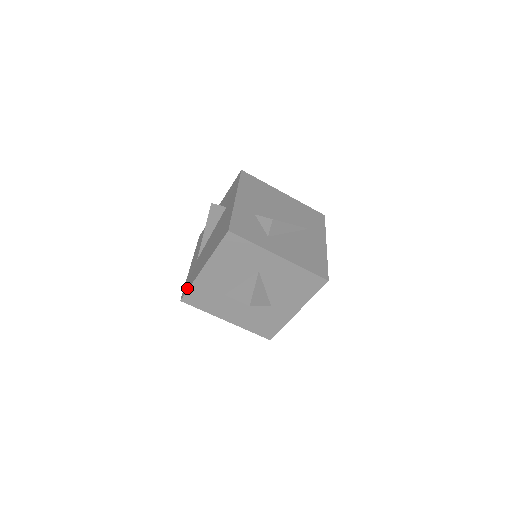
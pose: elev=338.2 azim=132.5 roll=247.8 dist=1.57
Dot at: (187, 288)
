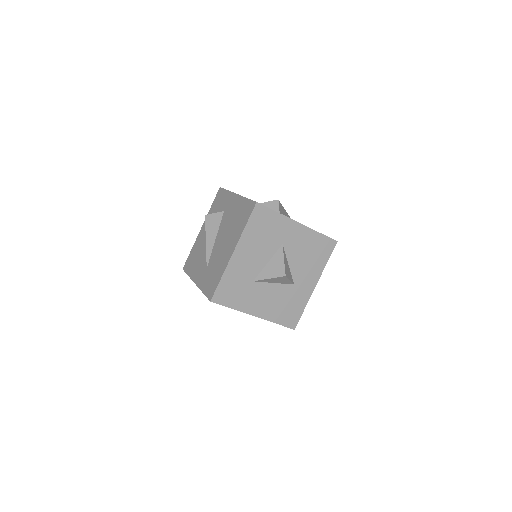
Dot at: (215, 285)
